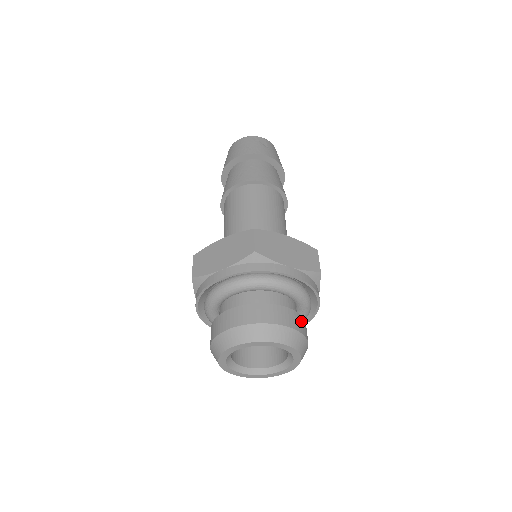
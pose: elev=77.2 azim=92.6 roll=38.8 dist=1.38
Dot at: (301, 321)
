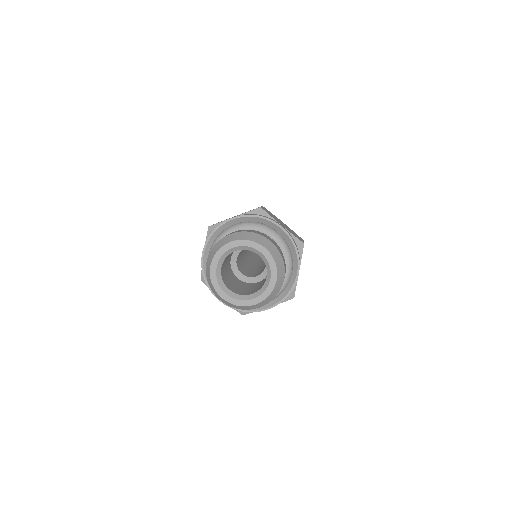
Dot at: (283, 256)
